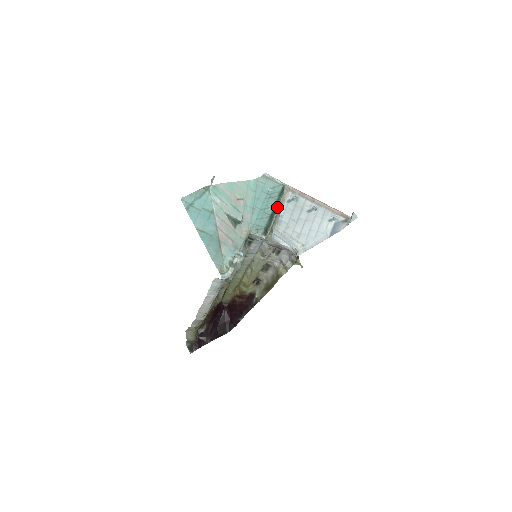
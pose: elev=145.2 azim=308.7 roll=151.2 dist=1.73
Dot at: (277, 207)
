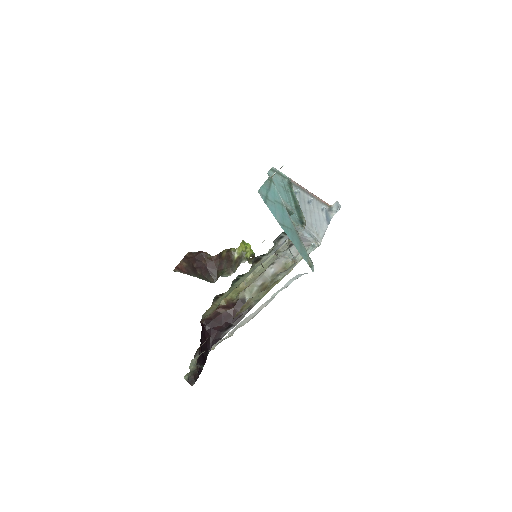
Dot at: occluded
